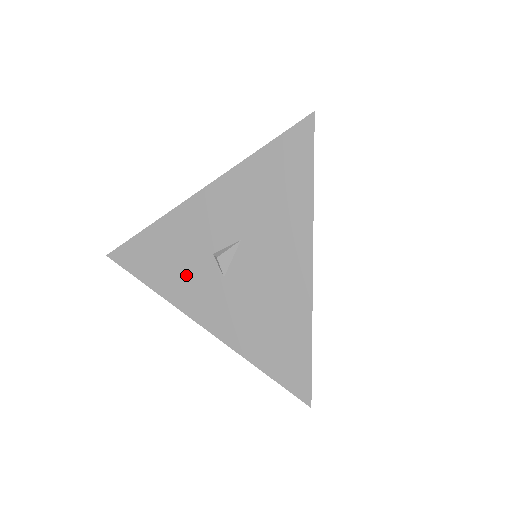
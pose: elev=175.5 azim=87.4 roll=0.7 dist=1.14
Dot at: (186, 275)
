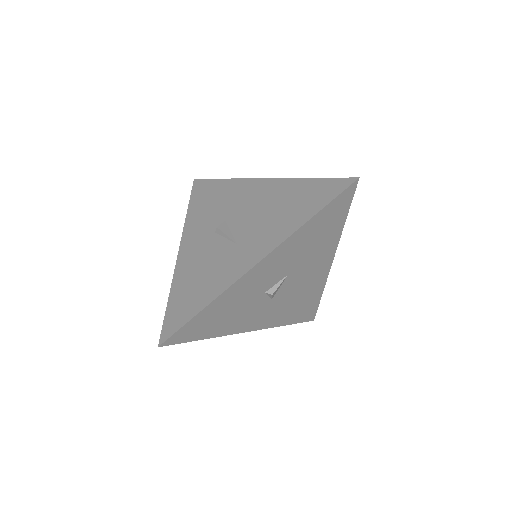
Dot at: (241, 315)
